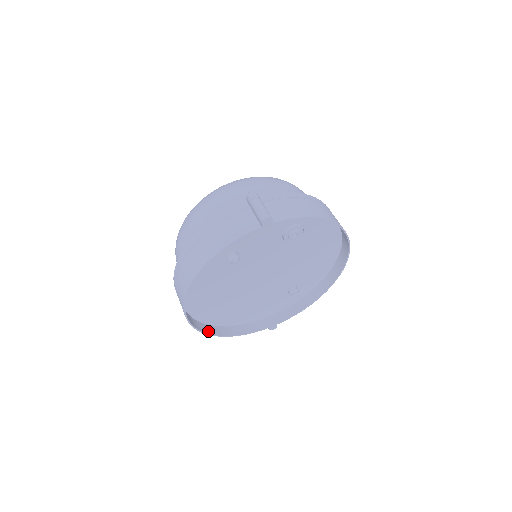
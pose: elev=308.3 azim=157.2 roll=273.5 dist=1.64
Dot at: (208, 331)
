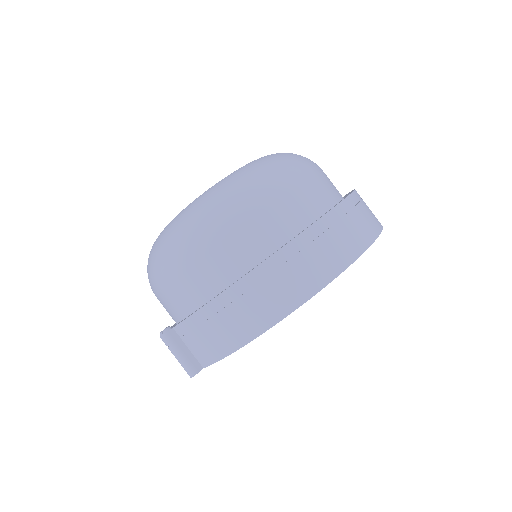
Dot at: occluded
